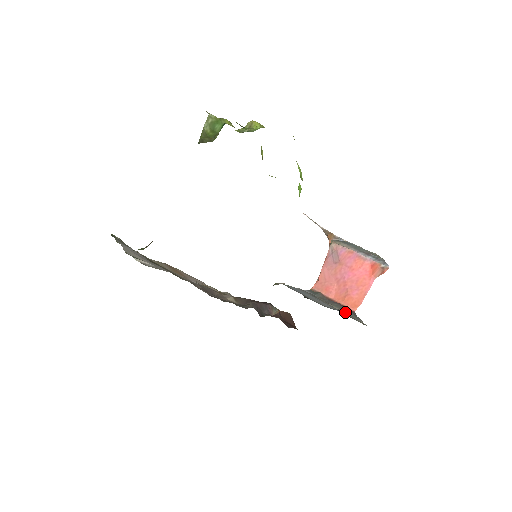
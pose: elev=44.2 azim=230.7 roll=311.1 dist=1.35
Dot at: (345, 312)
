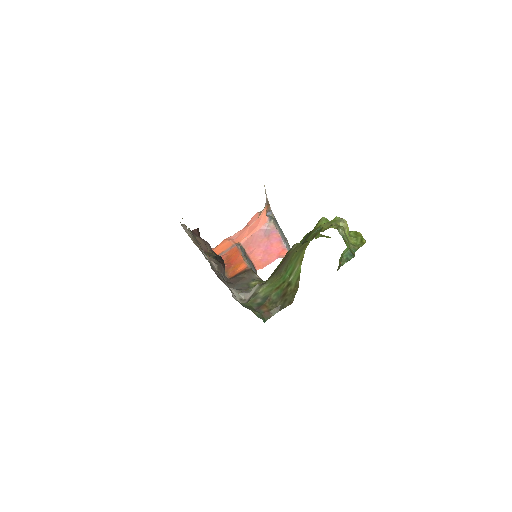
Dot at: occluded
